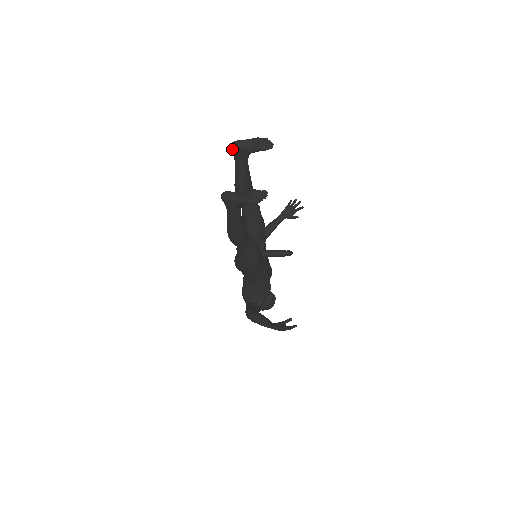
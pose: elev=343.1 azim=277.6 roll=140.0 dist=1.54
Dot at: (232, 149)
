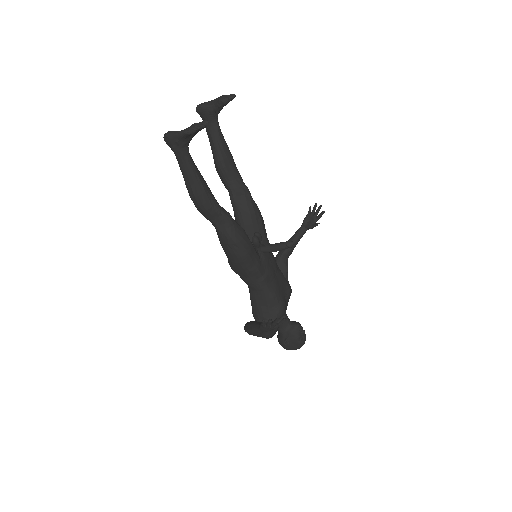
Dot at: (198, 112)
